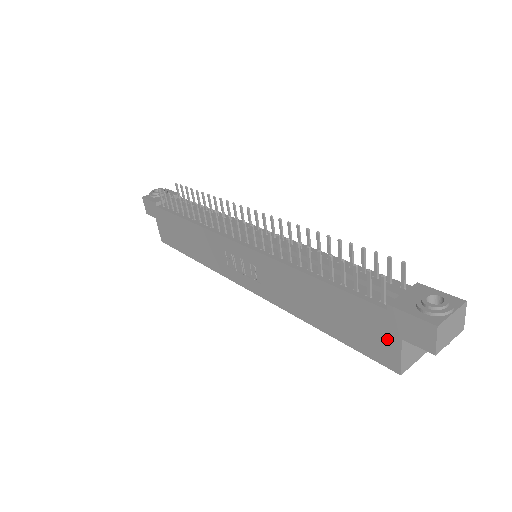
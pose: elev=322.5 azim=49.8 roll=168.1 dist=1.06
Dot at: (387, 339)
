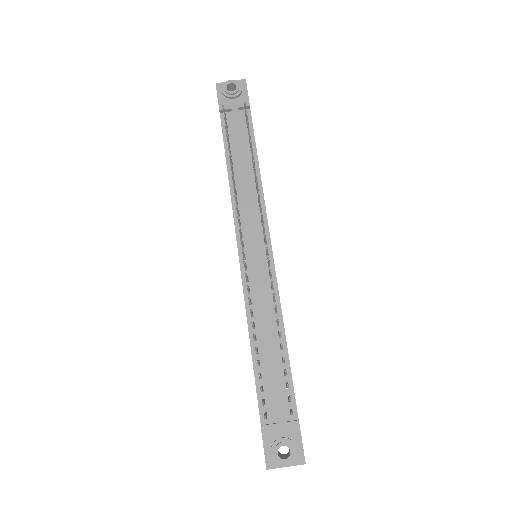
Dot at: occluded
